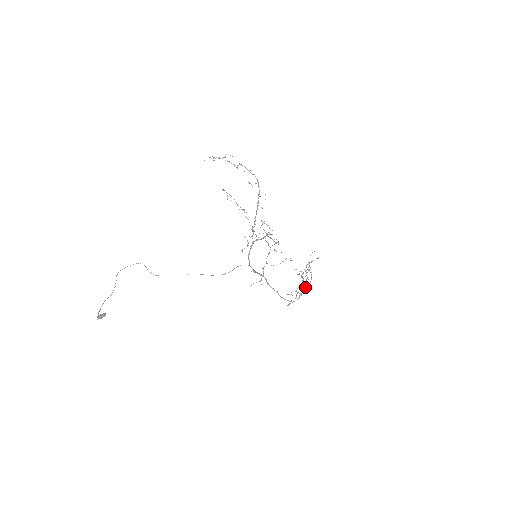
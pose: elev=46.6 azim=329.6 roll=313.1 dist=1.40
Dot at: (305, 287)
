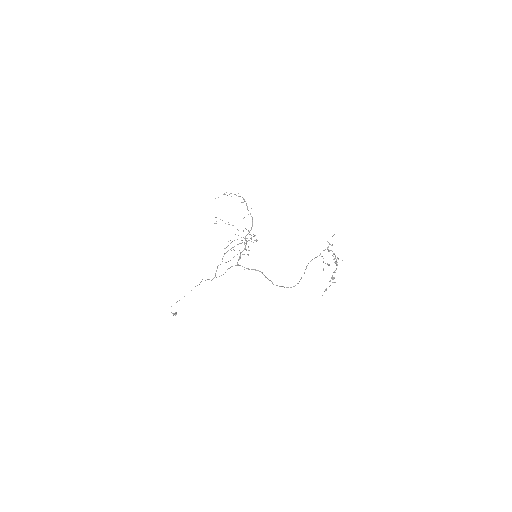
Dot at: (304, 272)
